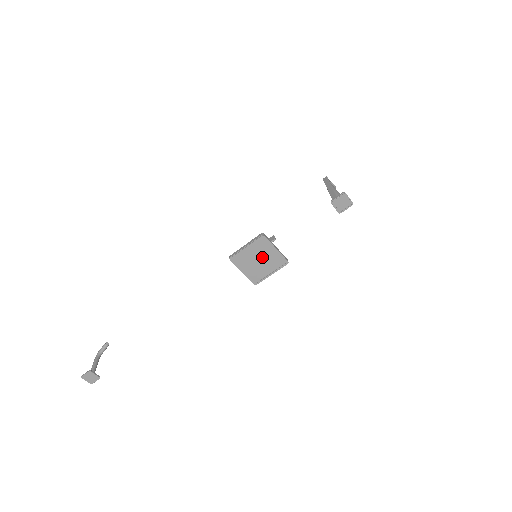
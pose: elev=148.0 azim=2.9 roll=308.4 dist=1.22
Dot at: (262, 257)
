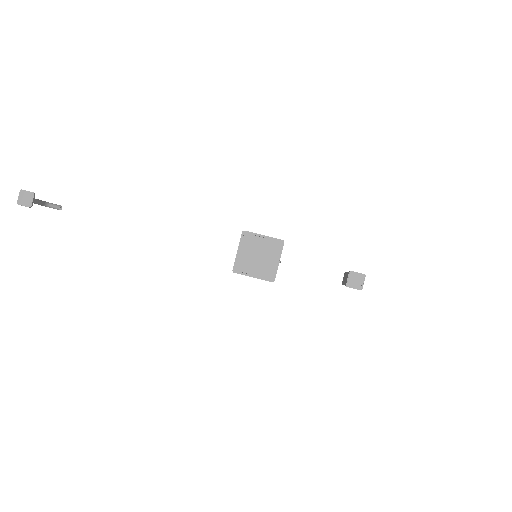
Dot at: (263, 256)
